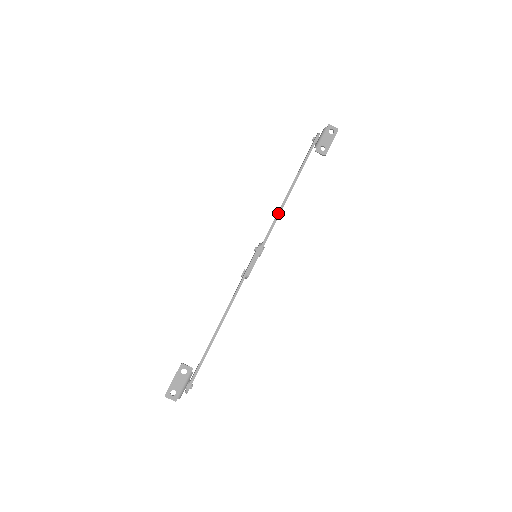
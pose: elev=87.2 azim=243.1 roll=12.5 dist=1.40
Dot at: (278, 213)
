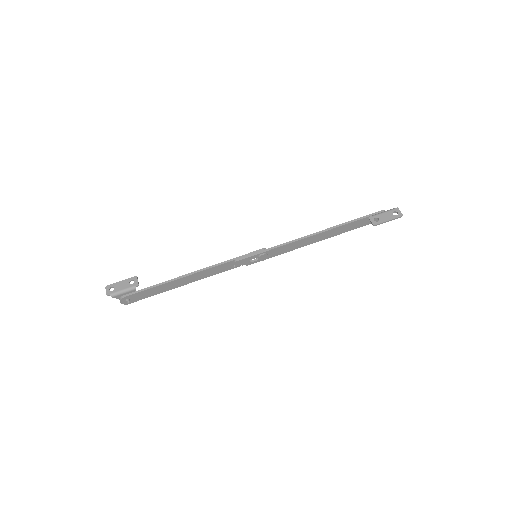
Dot at: (299, 238)
